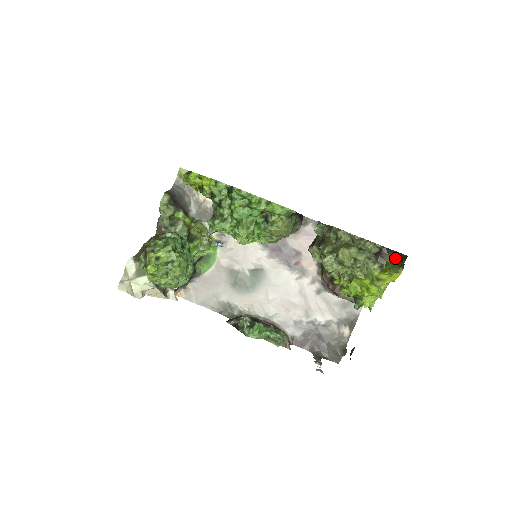
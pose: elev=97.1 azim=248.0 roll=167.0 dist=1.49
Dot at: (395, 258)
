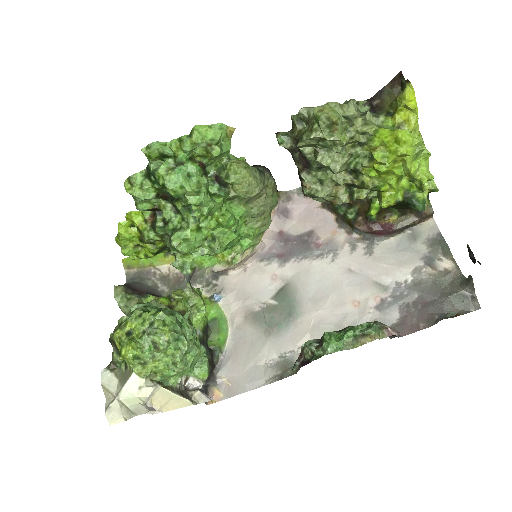
Dot at: (393, 92)
